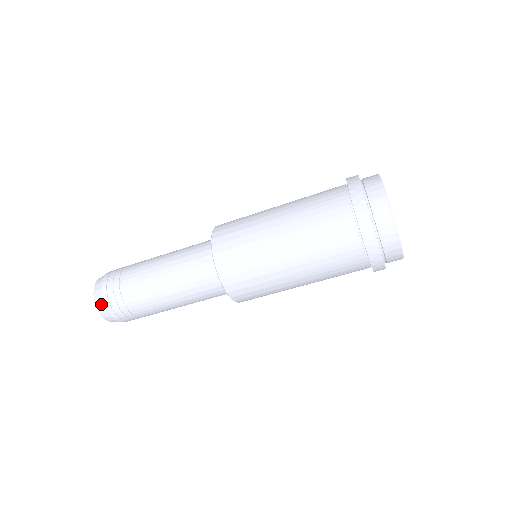
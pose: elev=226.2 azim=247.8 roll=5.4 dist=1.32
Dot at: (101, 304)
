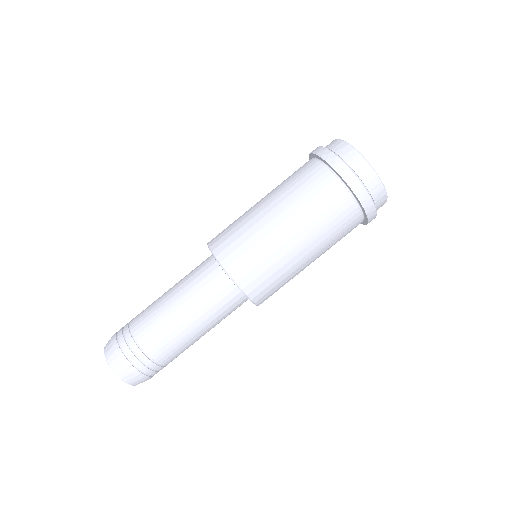
Dot at: (116, 362)
